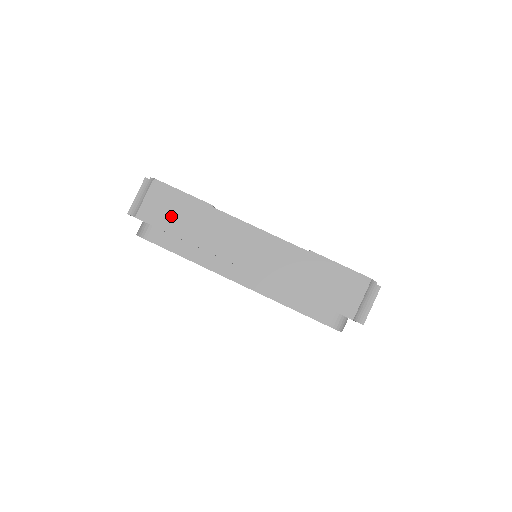
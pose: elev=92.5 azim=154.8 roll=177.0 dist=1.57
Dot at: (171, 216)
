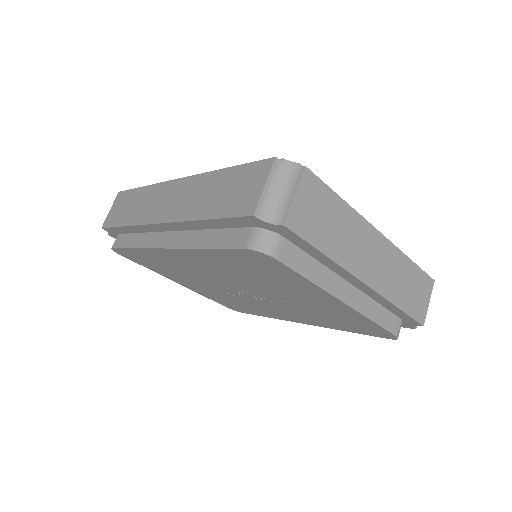
Dot at: (122, 212)
